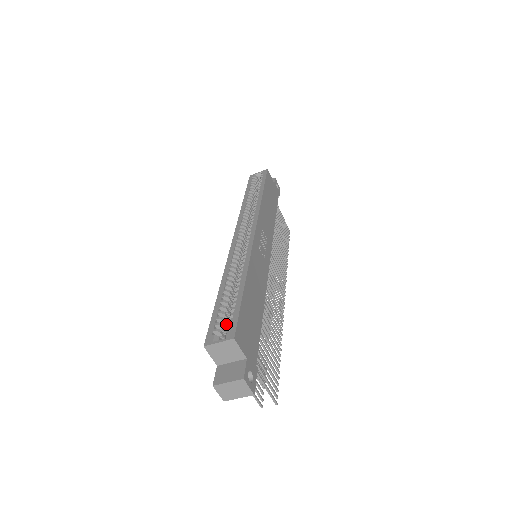
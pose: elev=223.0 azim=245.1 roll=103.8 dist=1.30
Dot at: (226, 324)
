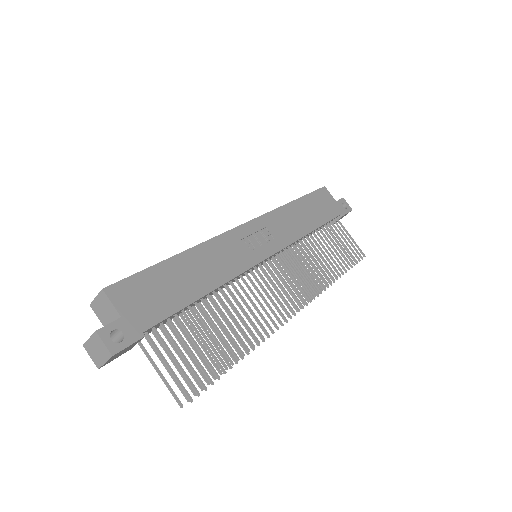
Dot at: occluded
